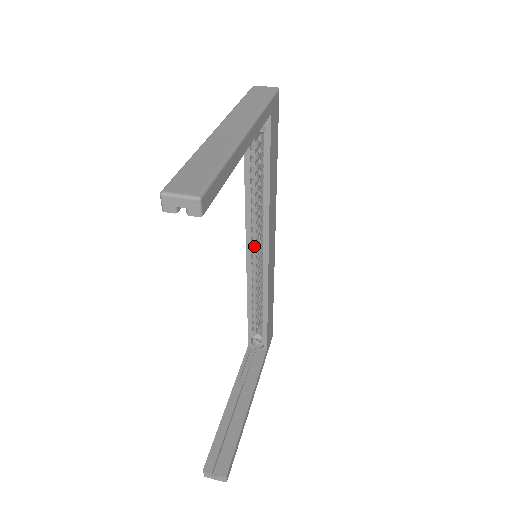
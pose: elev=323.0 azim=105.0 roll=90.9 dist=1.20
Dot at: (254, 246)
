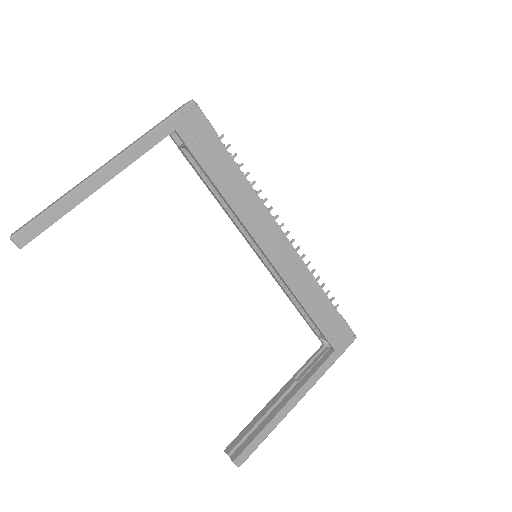
Dot at: occluded
